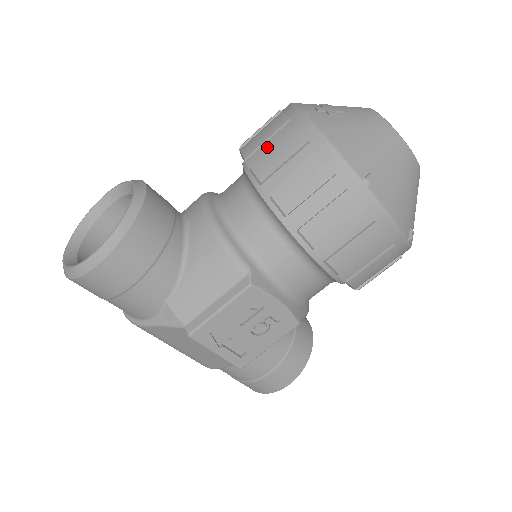
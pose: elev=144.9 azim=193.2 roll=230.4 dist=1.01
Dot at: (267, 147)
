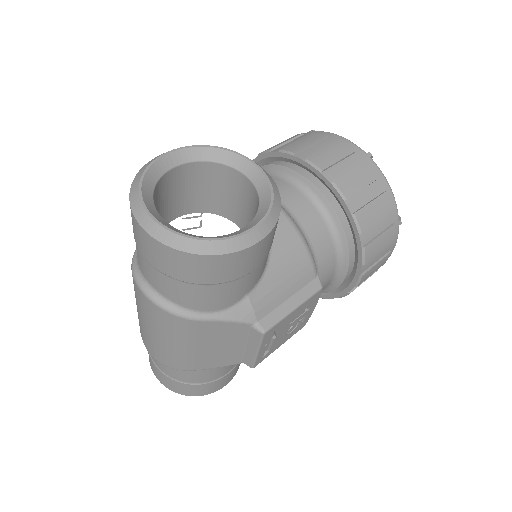
Dot at: (342, 168)
